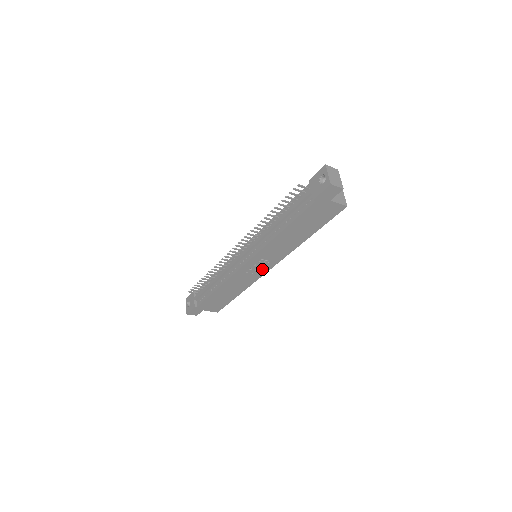
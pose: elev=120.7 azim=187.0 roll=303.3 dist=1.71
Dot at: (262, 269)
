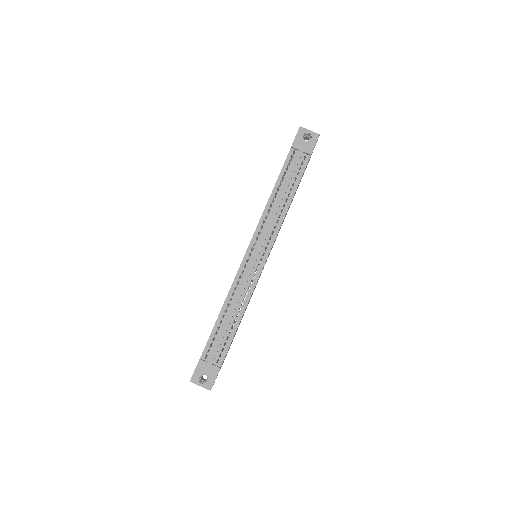
Dot at: occluded
